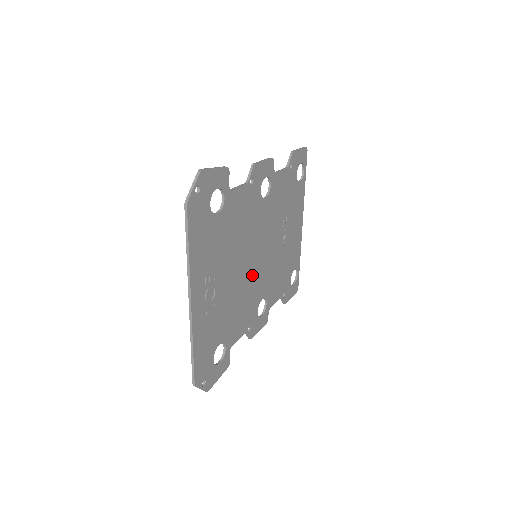
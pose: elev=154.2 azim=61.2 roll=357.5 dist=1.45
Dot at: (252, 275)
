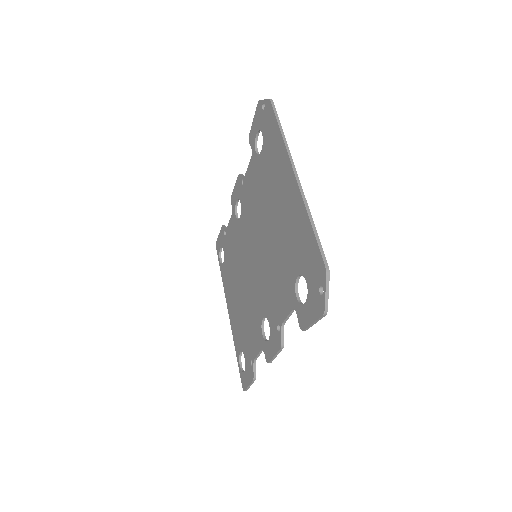
Dot at: (263, 267)
